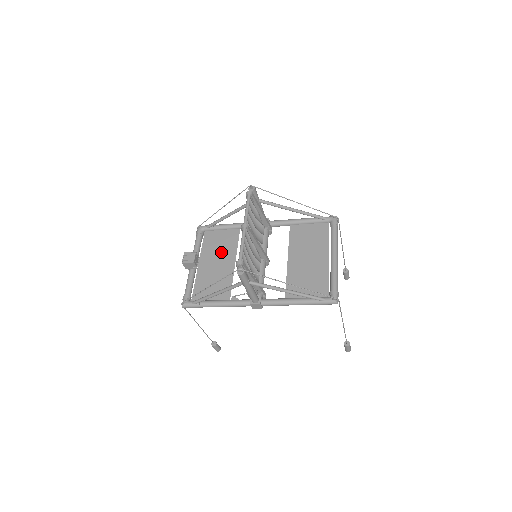
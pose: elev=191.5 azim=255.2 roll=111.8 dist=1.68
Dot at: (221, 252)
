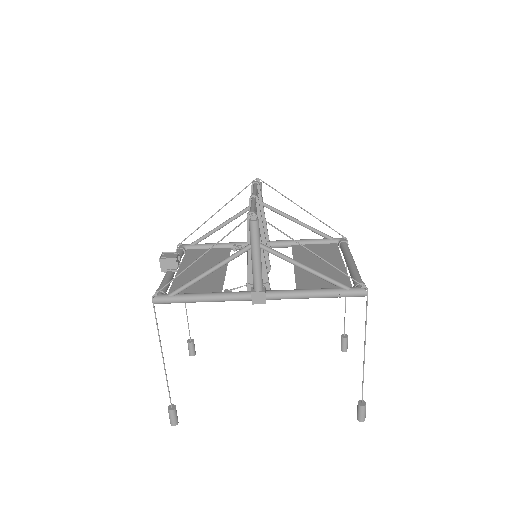
Dot at: (208, 262)
